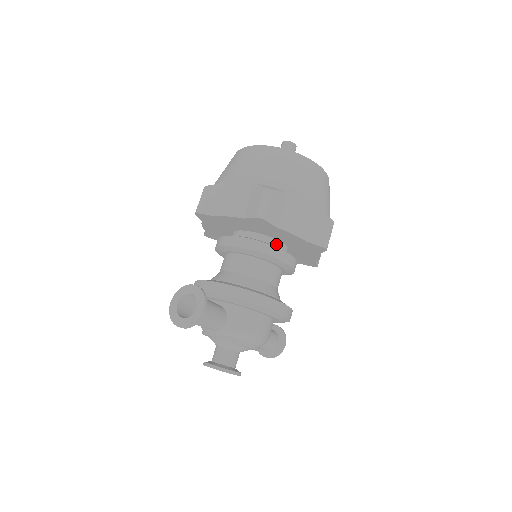
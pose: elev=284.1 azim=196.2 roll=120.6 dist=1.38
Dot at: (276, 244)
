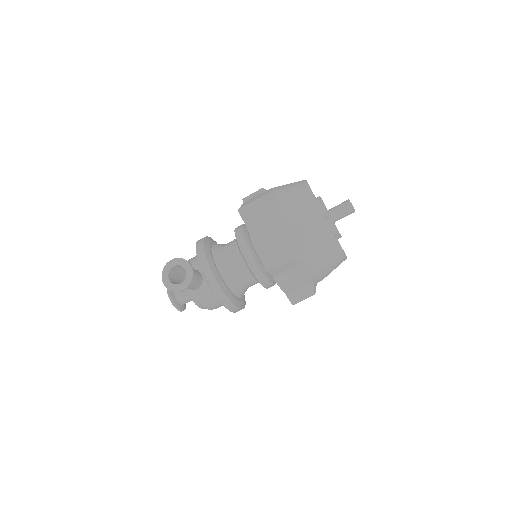
Dot at: occluded
